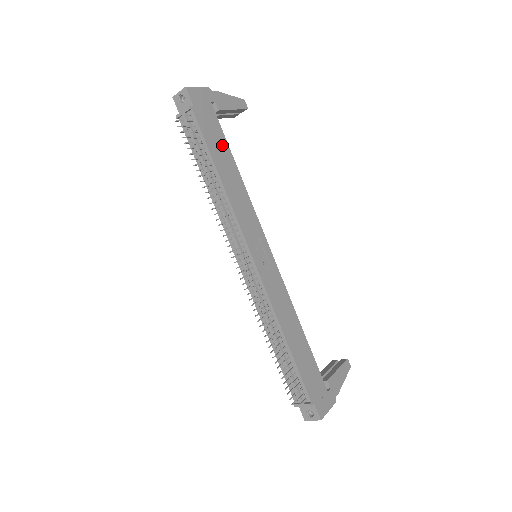
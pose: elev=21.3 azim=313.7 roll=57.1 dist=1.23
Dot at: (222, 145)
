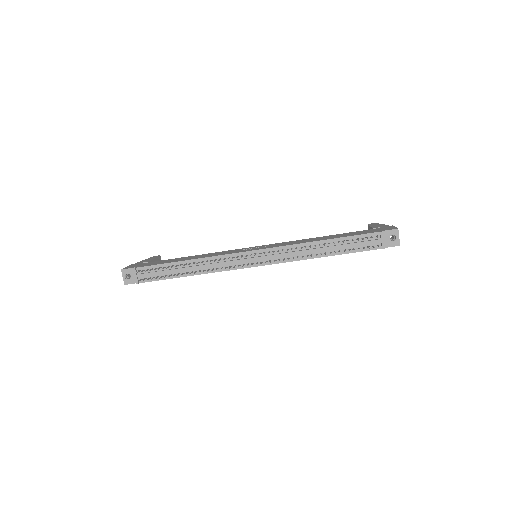
Dot at: (170, 260)
